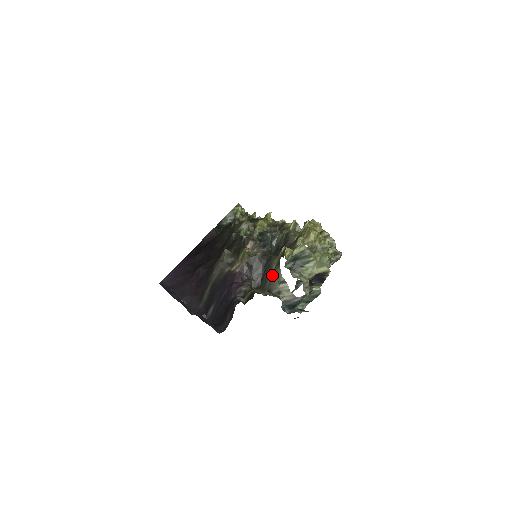
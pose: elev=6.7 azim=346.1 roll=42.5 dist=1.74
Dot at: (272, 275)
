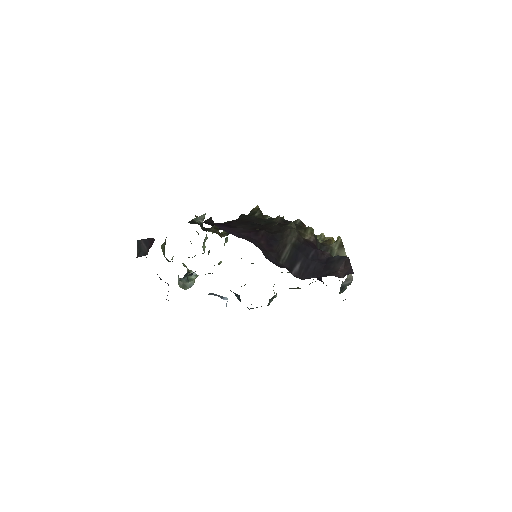
Dot at: (336, 254)
